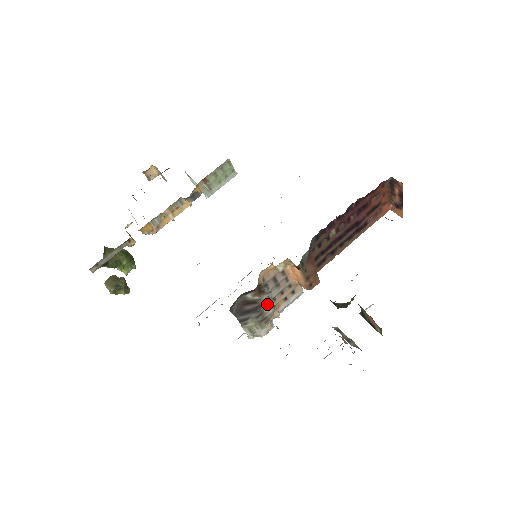
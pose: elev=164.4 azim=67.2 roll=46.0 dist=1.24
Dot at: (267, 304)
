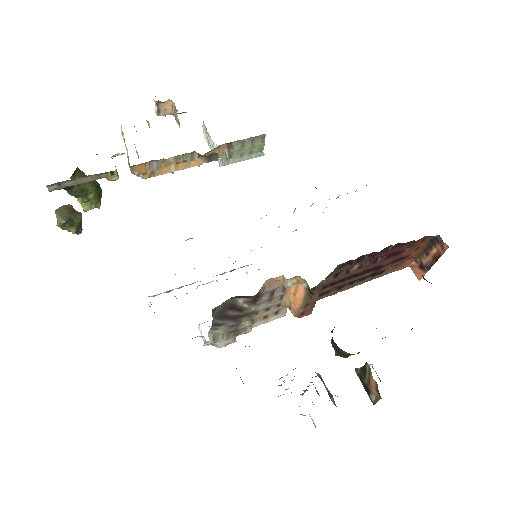
Dot at: (250, 316)
